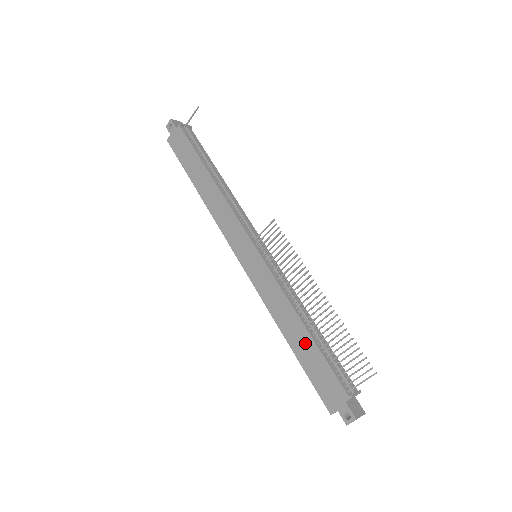
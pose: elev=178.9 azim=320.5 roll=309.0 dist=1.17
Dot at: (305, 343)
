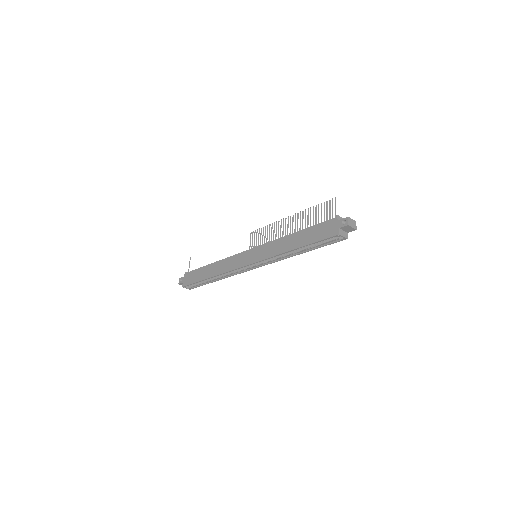
Dot at: (302, 236)
